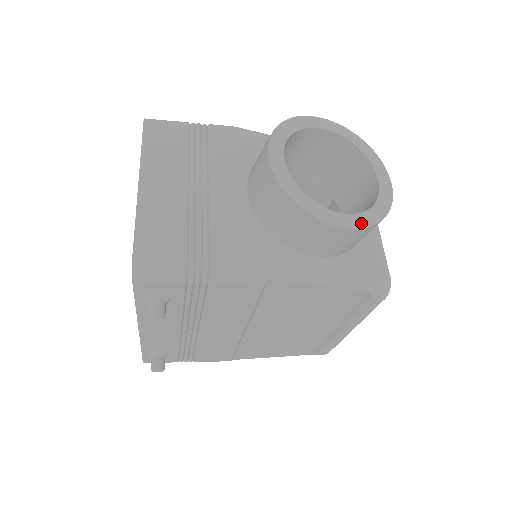
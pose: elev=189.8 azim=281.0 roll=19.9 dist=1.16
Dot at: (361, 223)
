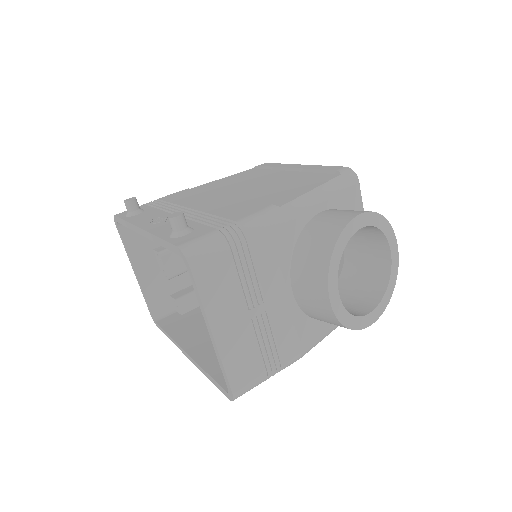
Dot at: (383, 308)
